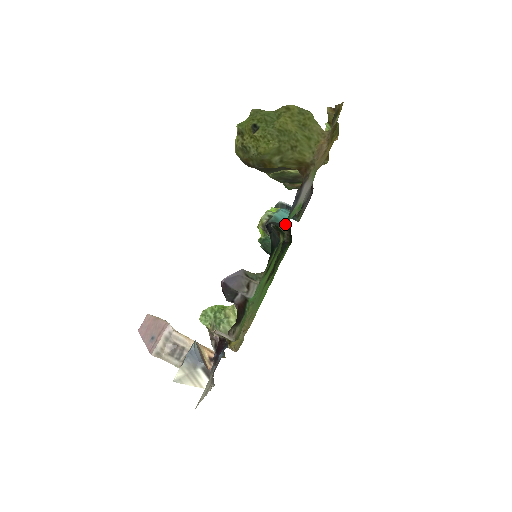
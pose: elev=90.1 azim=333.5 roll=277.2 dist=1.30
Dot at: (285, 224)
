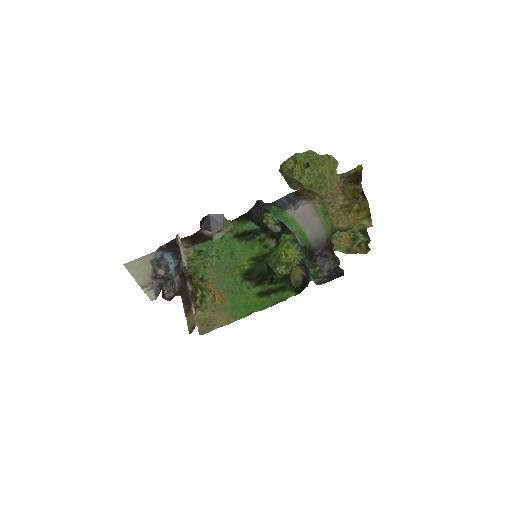
Dot at: (269, 209)
